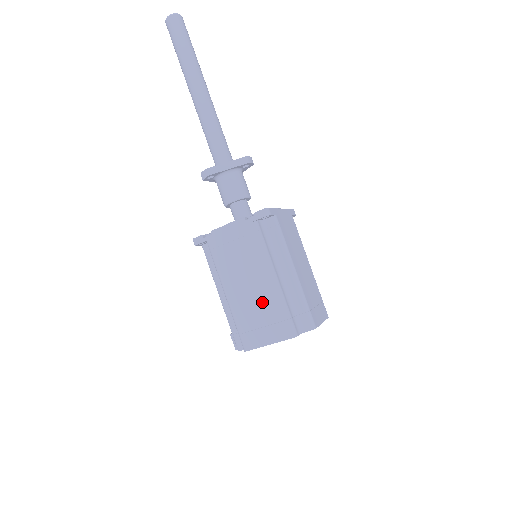
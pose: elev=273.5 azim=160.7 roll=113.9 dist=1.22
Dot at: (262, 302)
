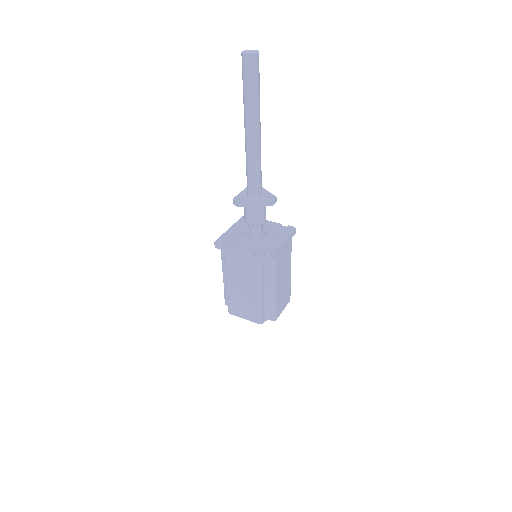
Dot at: (248, 300)
